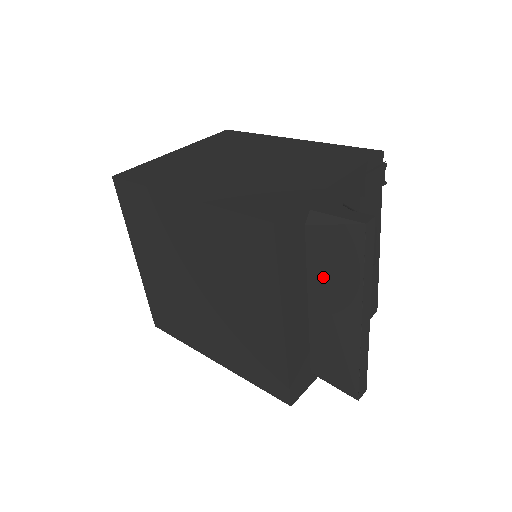
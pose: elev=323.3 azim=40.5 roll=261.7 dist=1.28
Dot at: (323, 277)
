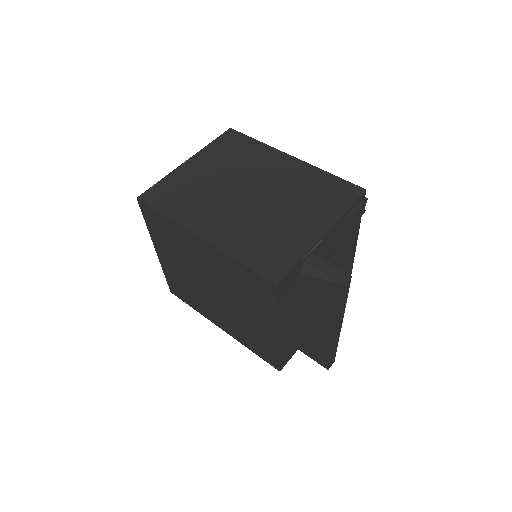
Dot at: (310, 303)
